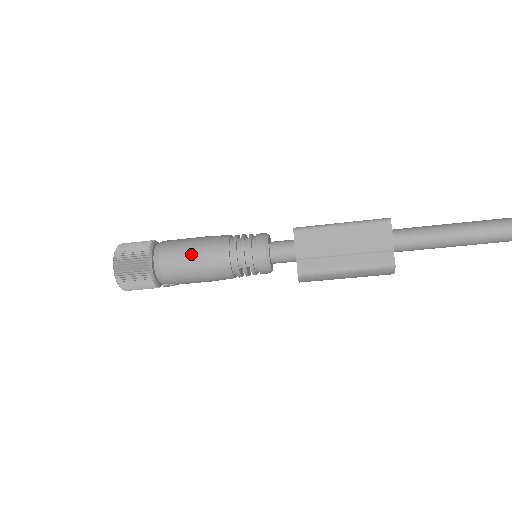
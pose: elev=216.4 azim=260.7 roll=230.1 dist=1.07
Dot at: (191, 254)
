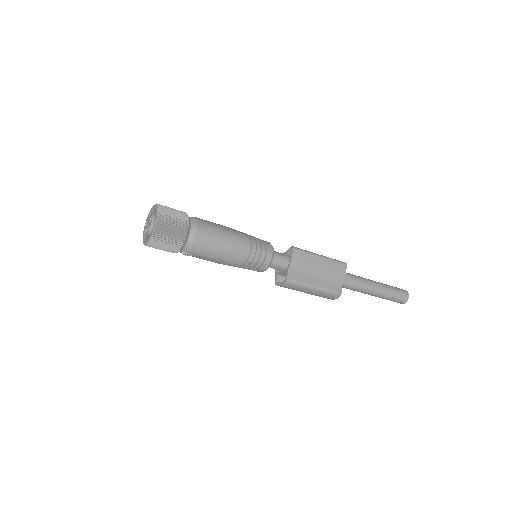
Dot at: (222, 237)
